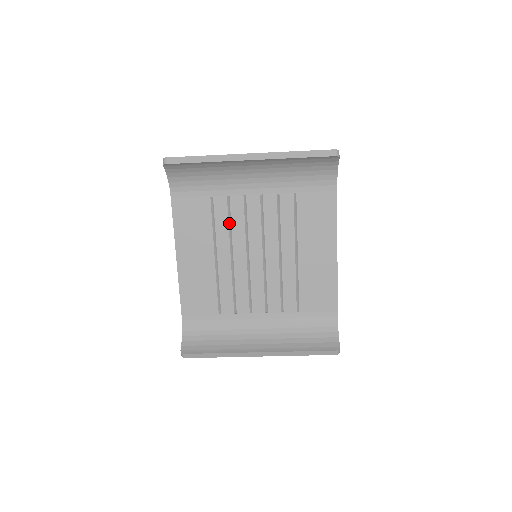
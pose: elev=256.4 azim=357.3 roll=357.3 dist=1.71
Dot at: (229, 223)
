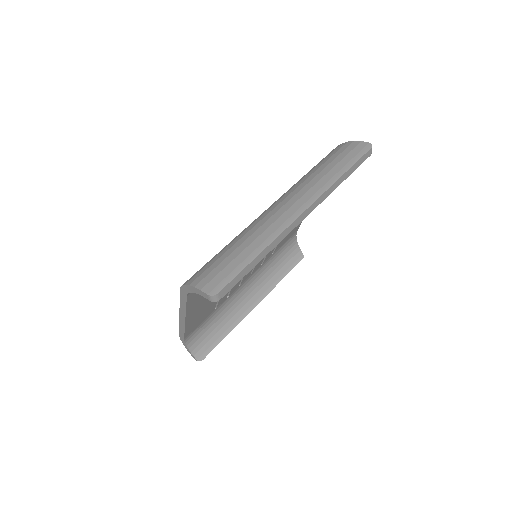
Dot at: occluded
